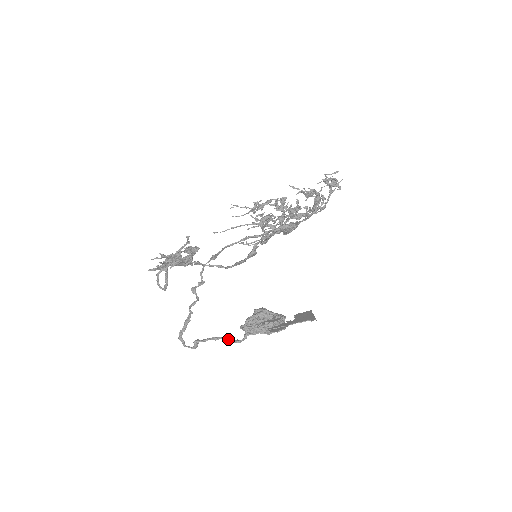
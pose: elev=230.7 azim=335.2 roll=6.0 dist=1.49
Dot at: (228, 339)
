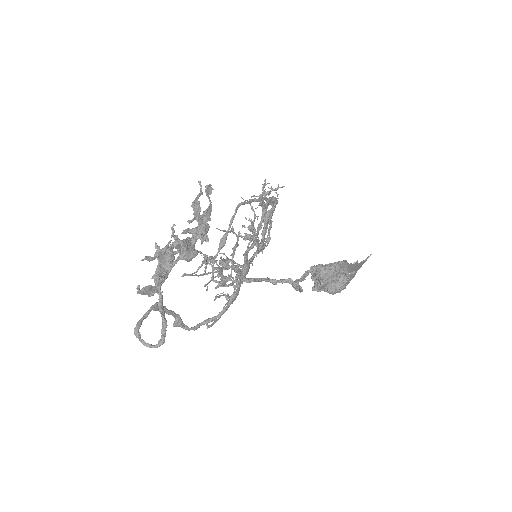
Dot at: (326, 268)
